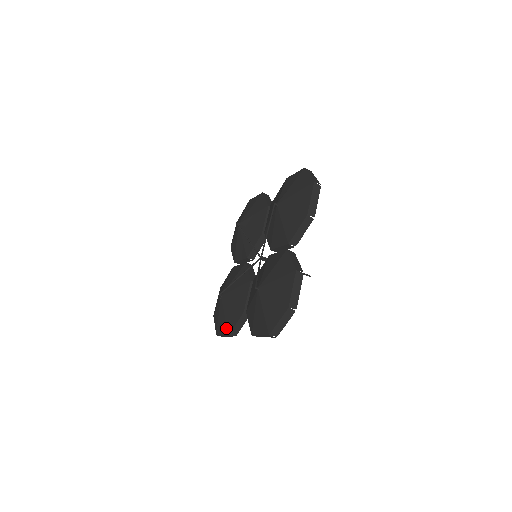
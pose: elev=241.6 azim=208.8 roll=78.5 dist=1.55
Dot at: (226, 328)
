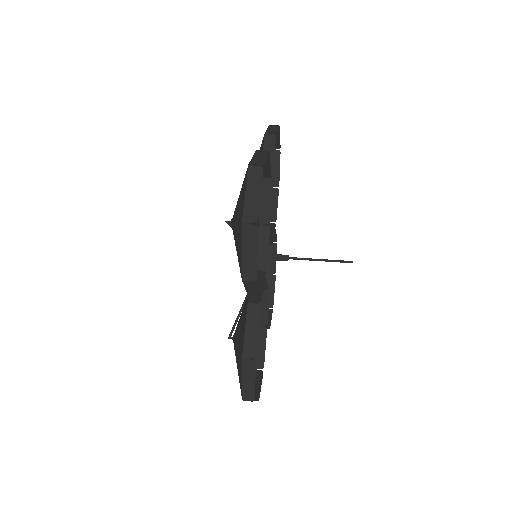
Dot at: (239, 356)
